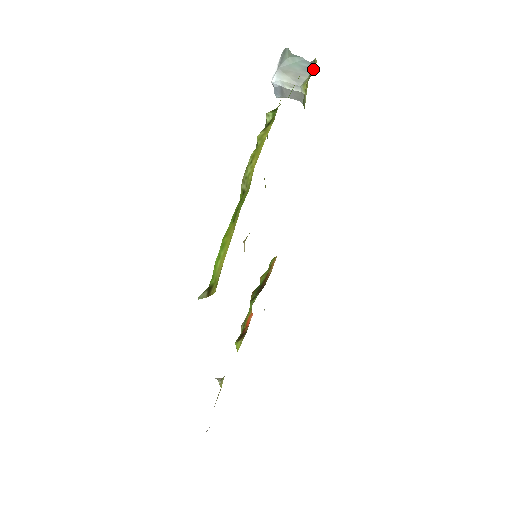
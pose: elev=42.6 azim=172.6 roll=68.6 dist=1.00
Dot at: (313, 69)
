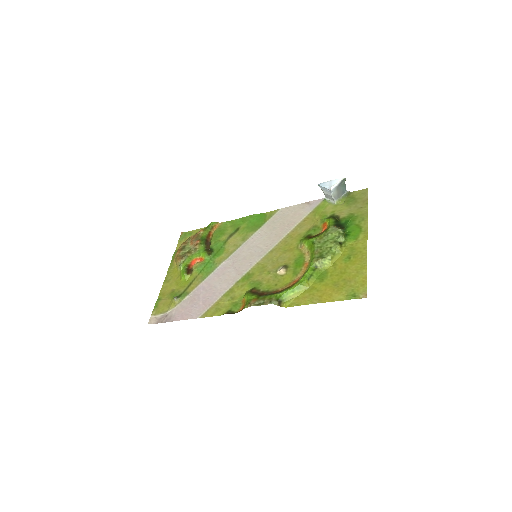
Dot at: (346, 196)
